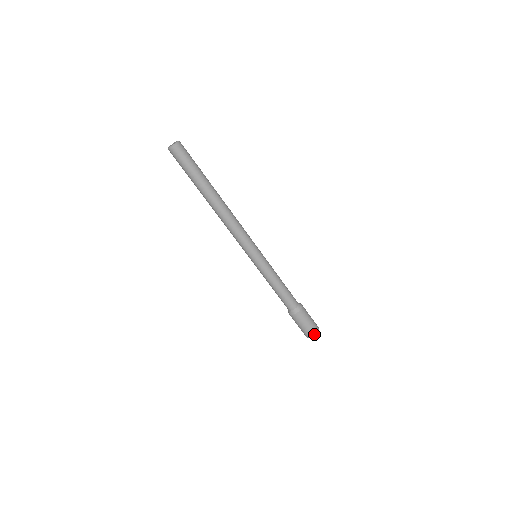
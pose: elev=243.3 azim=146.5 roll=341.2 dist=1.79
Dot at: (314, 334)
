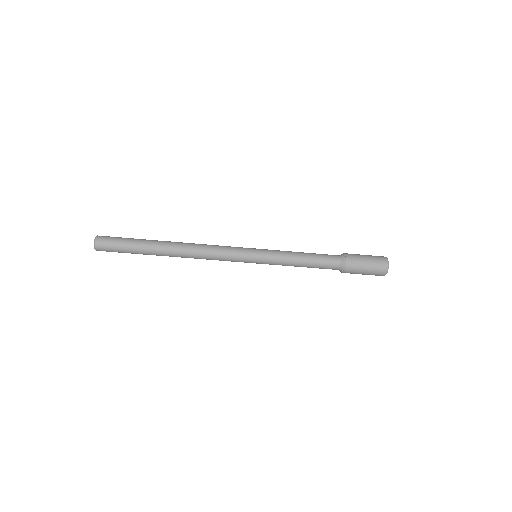
Dot at: (385, 266)
